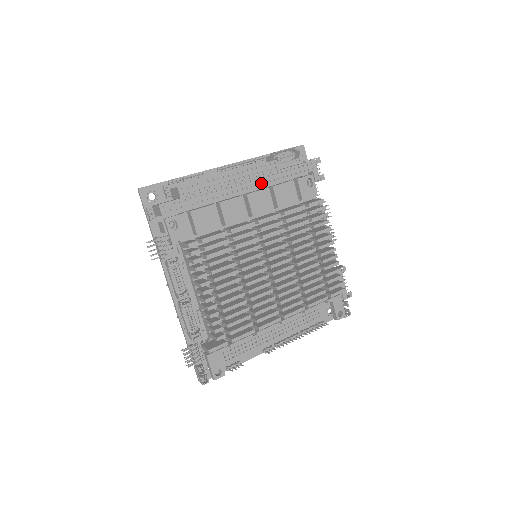
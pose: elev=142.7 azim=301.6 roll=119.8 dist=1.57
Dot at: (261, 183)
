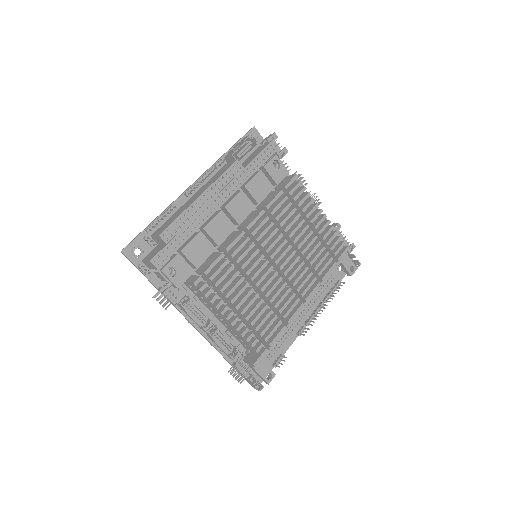
Dot at: (233, 190)
